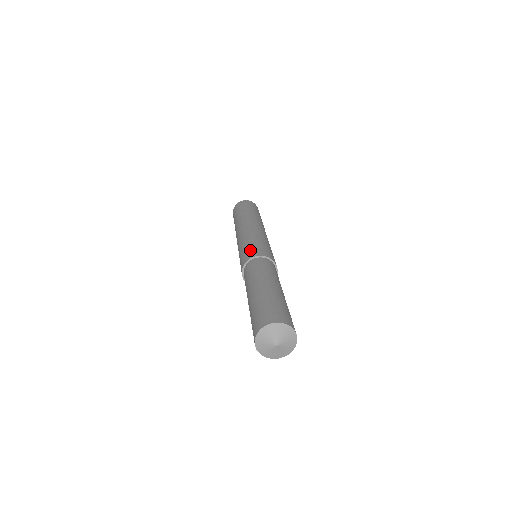
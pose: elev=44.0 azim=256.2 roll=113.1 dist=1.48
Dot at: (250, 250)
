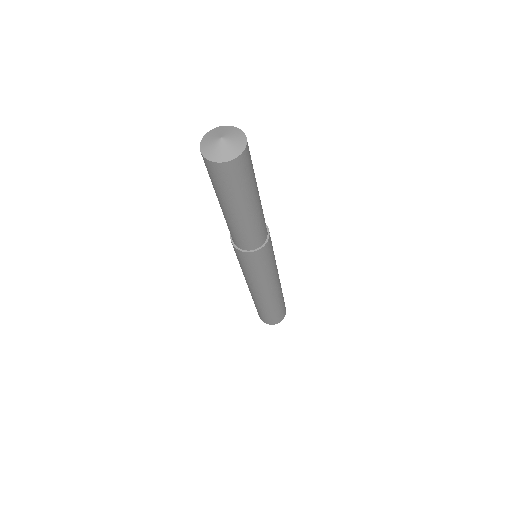
Dot at: occluded
